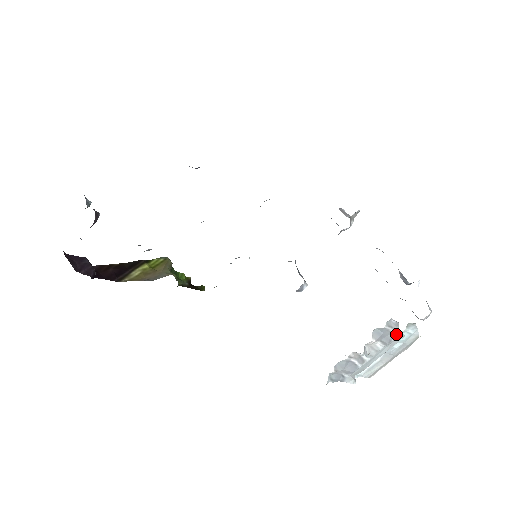
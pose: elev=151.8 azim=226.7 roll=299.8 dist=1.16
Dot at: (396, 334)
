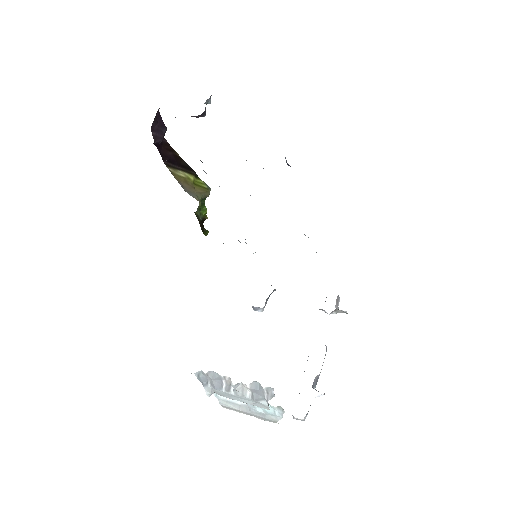
Dot at: (266, 401)
